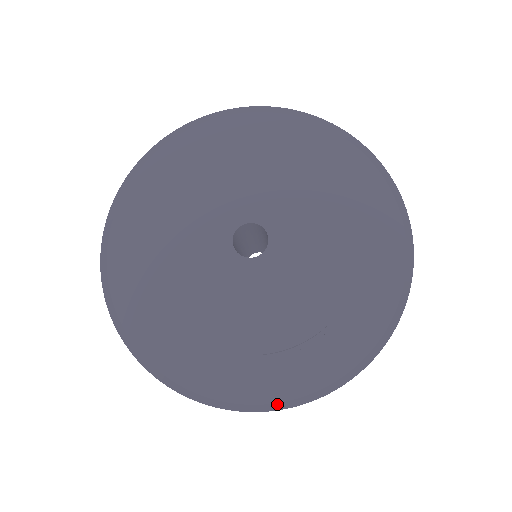
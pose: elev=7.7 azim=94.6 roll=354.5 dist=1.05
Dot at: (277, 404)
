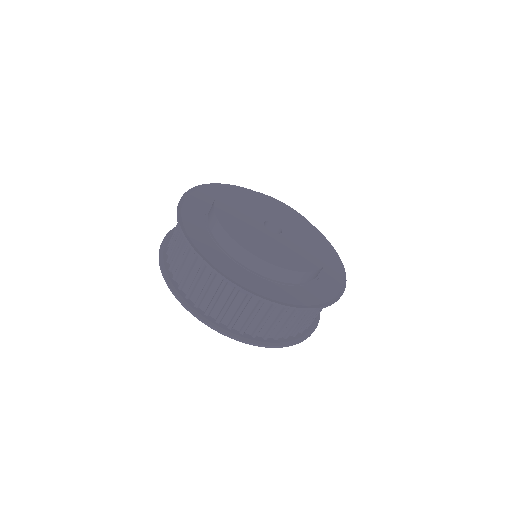
Dot at: (311, 306)
